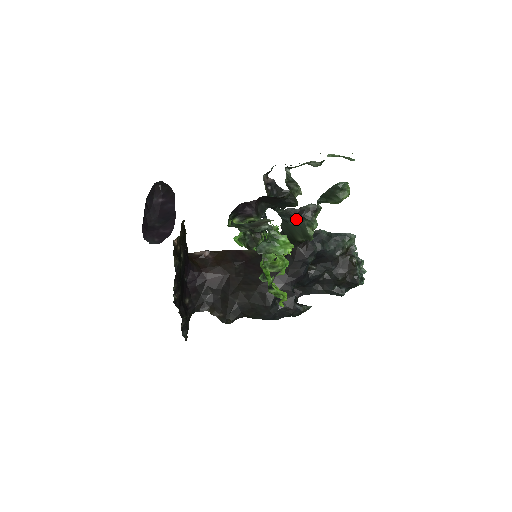
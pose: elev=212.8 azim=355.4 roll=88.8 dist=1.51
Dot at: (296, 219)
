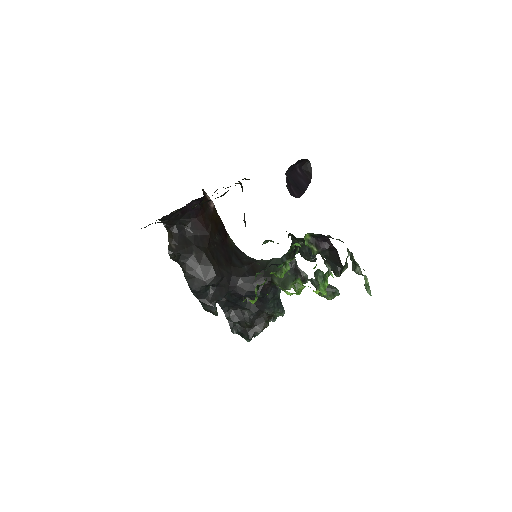
Dot at: (291, 270)
